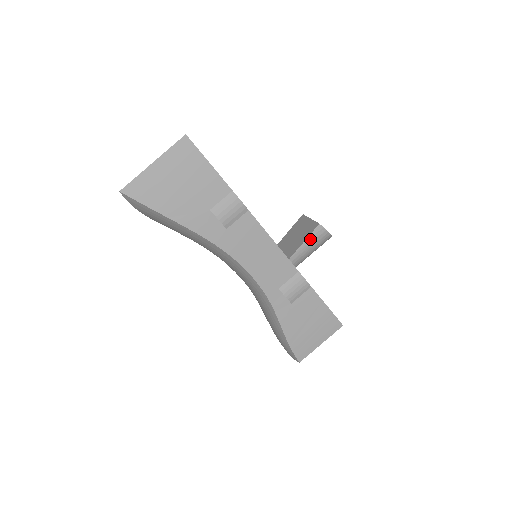
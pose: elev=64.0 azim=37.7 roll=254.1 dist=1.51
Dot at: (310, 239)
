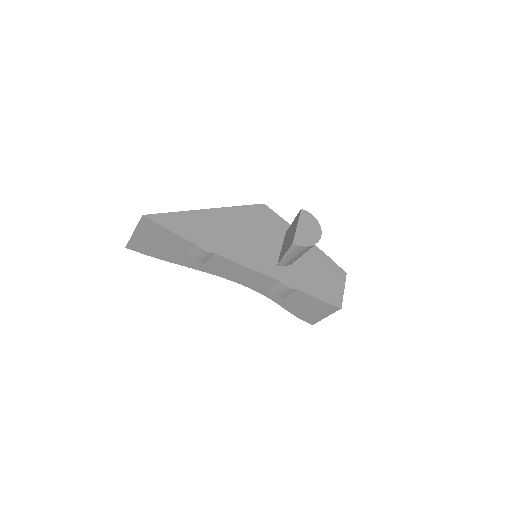
Dot at: (289, 253)
